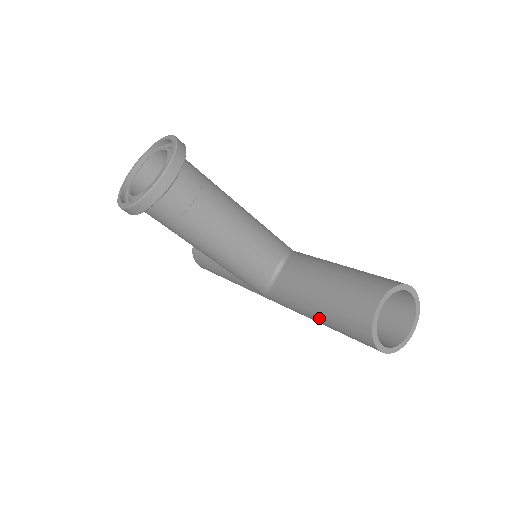
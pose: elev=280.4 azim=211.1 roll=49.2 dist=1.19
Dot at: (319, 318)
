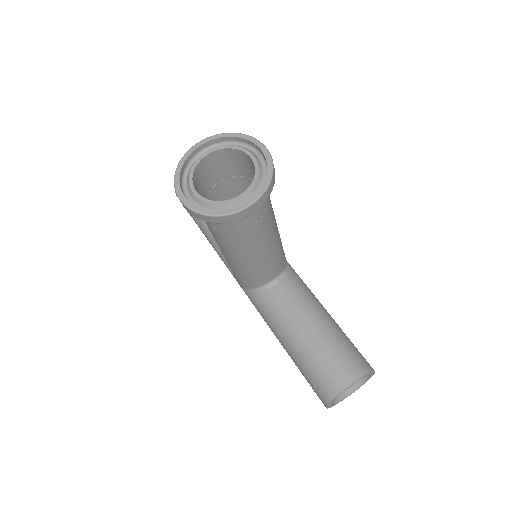
Dot at: (288, 350)
